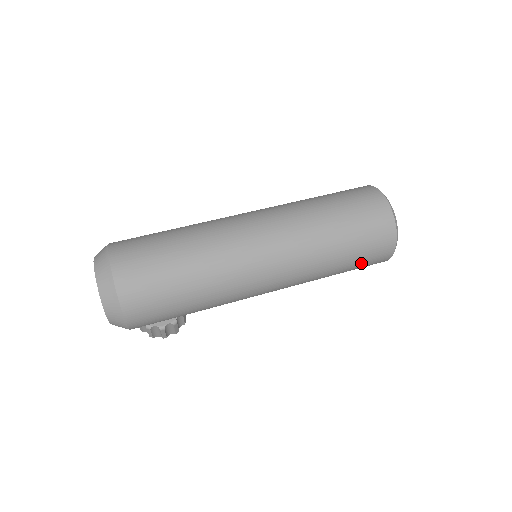
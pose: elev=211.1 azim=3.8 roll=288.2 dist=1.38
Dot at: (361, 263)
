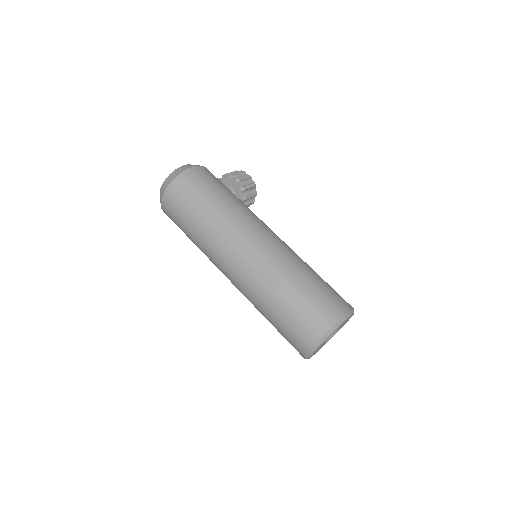
Dot at: occluded
